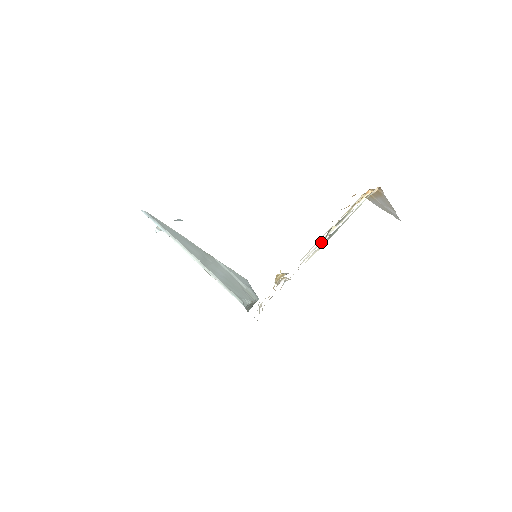
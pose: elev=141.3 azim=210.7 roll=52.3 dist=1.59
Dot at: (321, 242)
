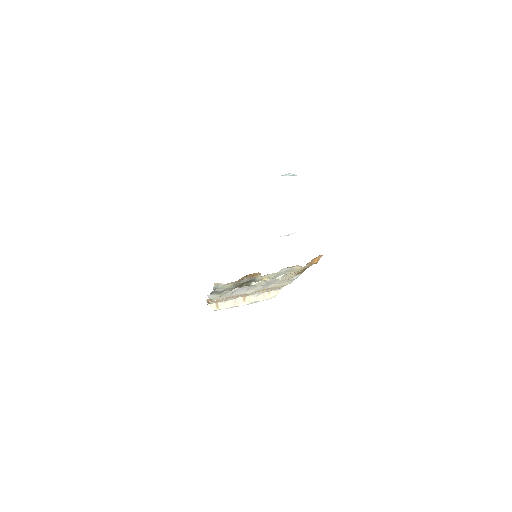
Dot at: (261, 284)
